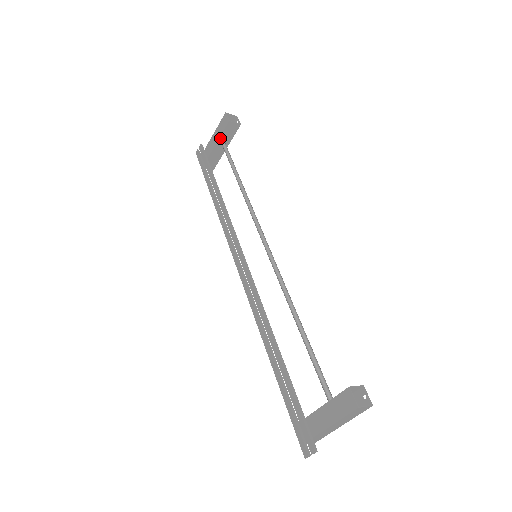
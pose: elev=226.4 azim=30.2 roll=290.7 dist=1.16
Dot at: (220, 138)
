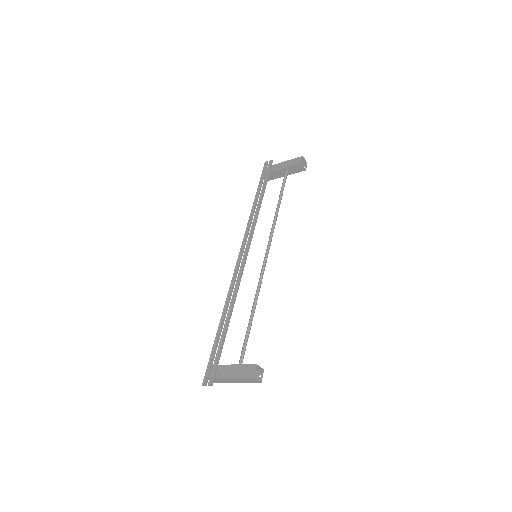
Dot at: (287, 168)
